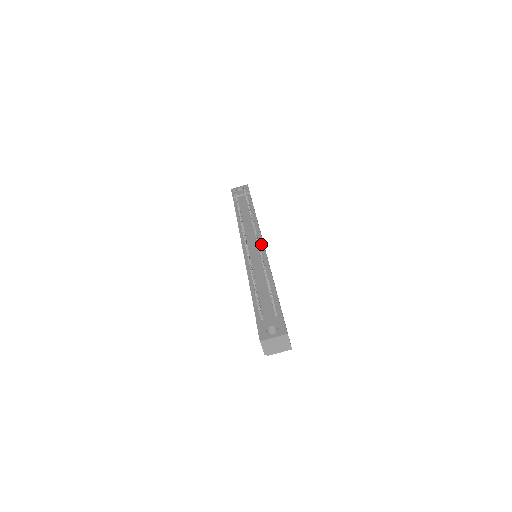
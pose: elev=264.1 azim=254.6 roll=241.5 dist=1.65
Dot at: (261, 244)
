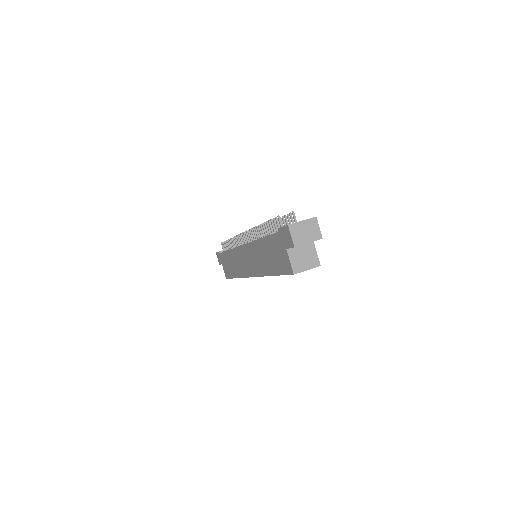
Dot at: occluded
